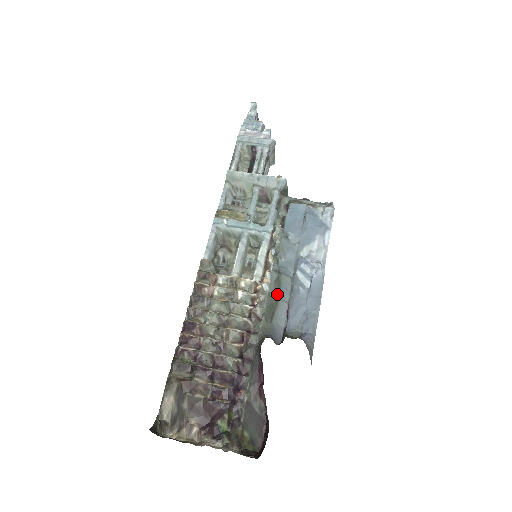
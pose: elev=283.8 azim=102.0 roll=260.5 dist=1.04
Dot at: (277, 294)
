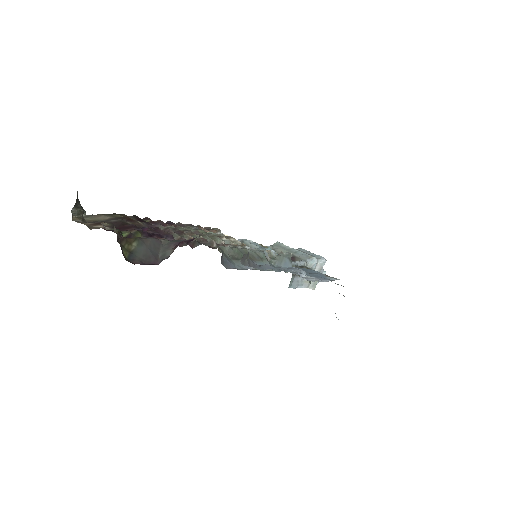
Dot at: (252, 259)
